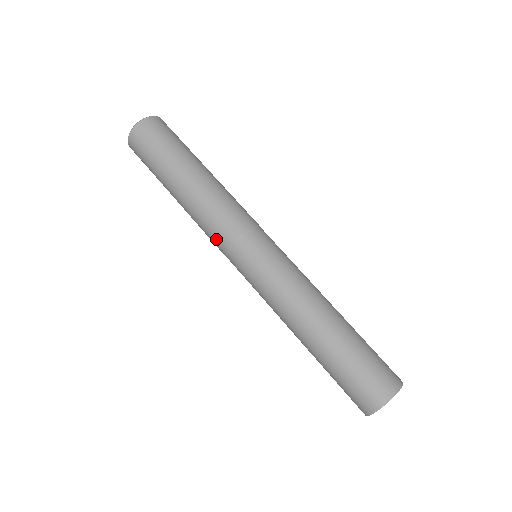
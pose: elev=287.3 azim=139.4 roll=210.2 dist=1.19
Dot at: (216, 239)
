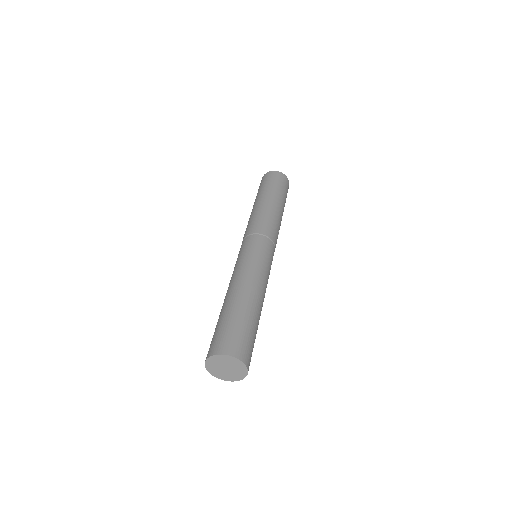
Dot at: occluded
